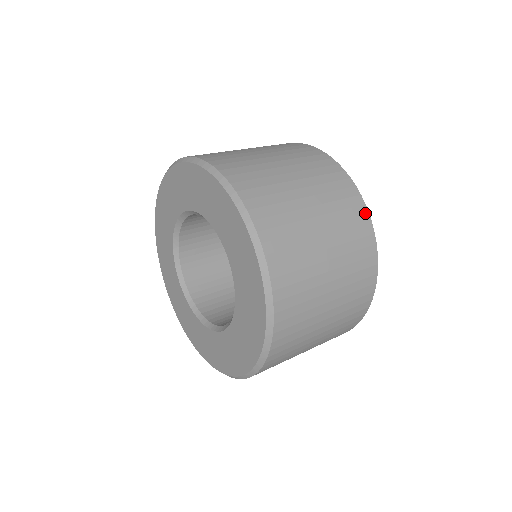
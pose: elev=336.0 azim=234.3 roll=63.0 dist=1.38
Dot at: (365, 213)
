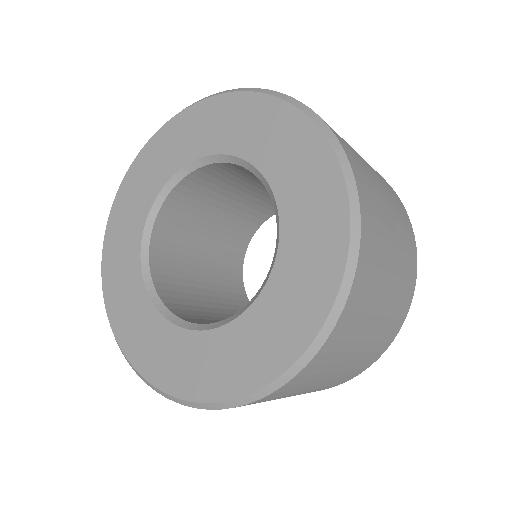
Dot at: (414, 282)
